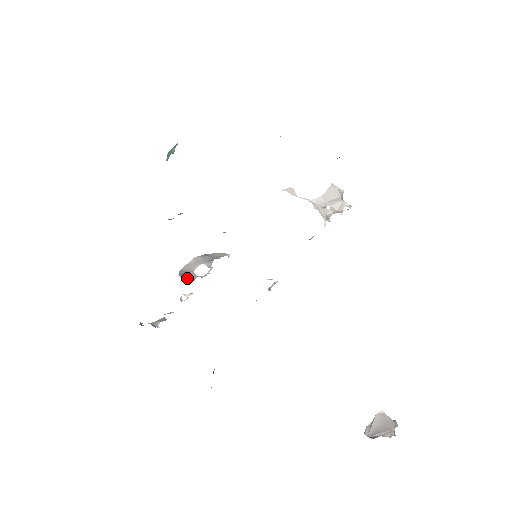
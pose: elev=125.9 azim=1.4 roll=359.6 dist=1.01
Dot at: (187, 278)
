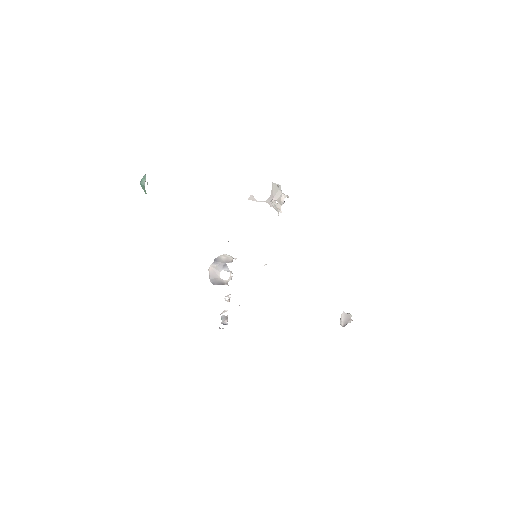
Dot at: occluded
